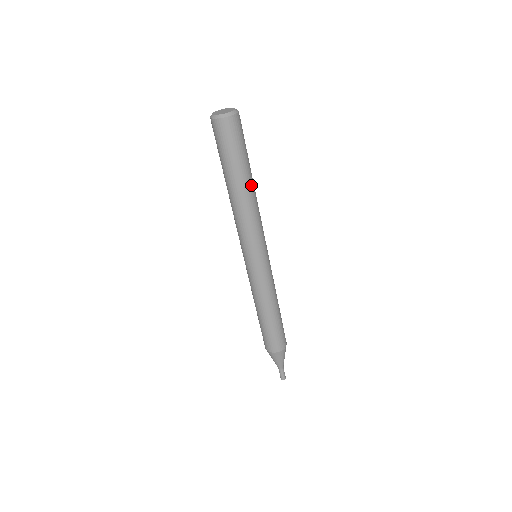
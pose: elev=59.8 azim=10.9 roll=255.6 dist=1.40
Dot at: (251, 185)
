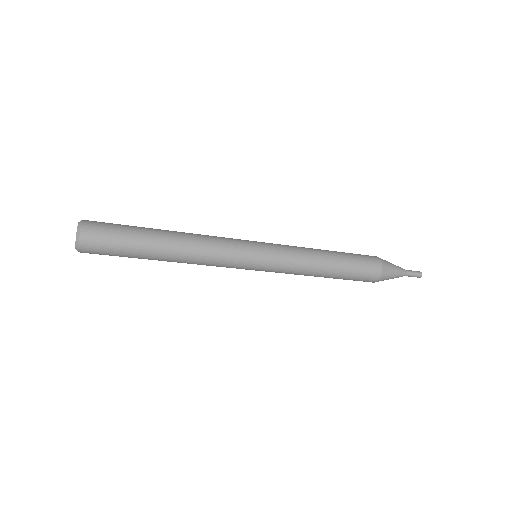
Dot at: (168, 238)
